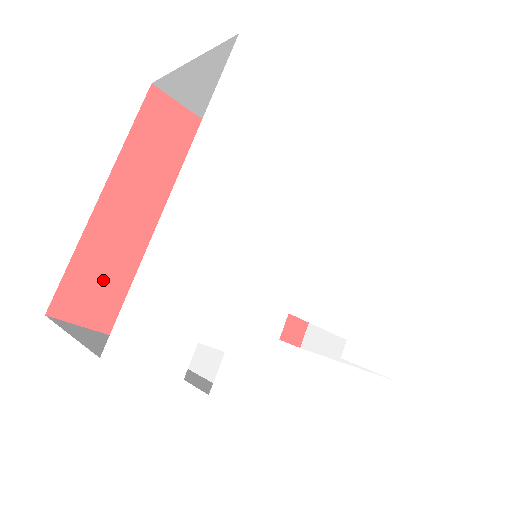
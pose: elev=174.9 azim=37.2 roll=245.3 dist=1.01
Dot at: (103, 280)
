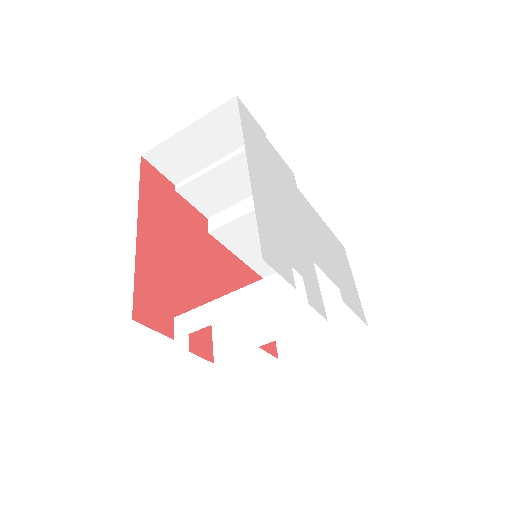
Dot at: (157, 293)
